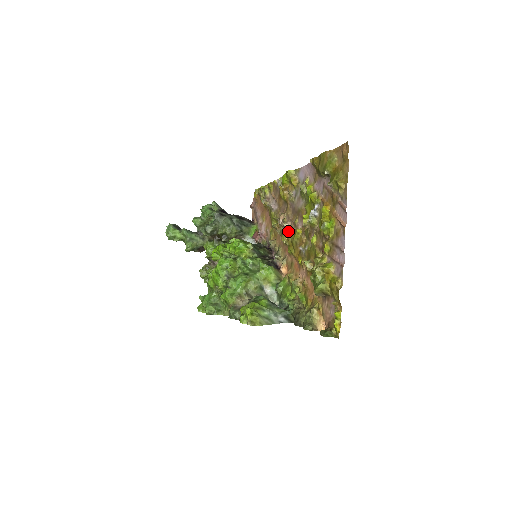
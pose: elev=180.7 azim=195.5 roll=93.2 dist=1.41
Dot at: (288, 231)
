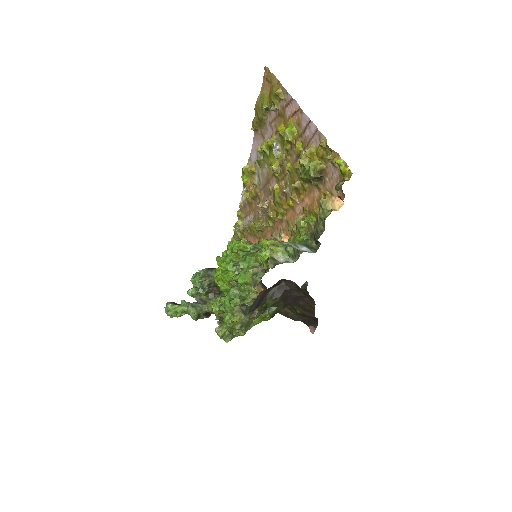
Dot at: (269, 205)
